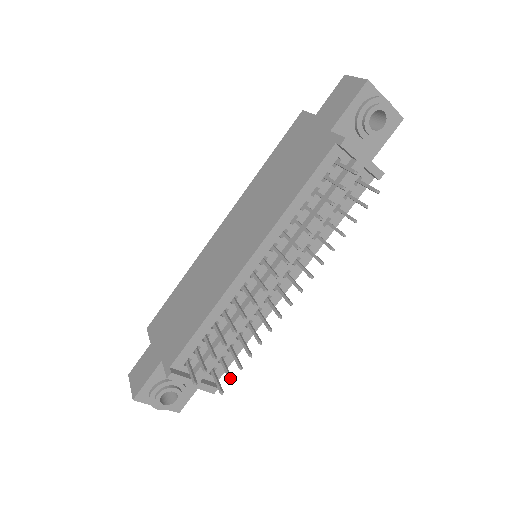
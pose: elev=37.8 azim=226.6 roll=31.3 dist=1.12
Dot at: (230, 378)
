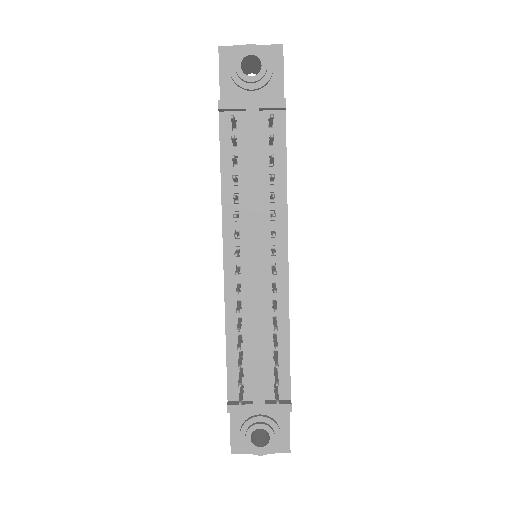
Dot at: (275, 382)
